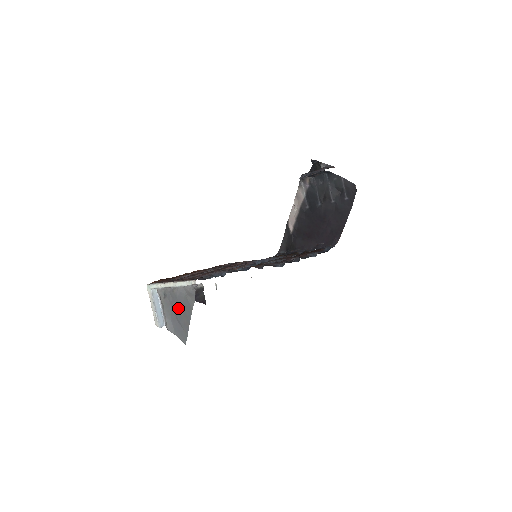
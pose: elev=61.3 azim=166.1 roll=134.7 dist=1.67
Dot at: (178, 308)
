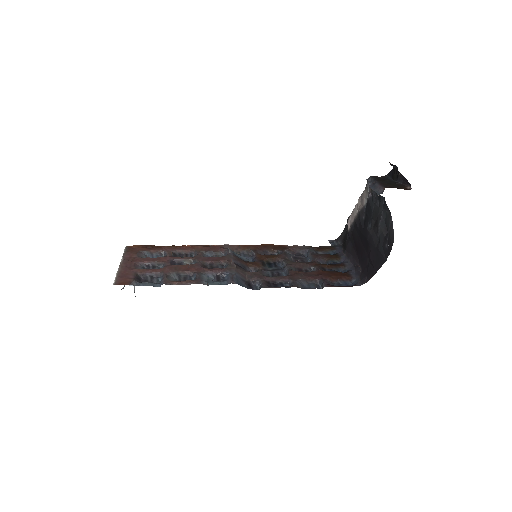
Dot at: occluded
